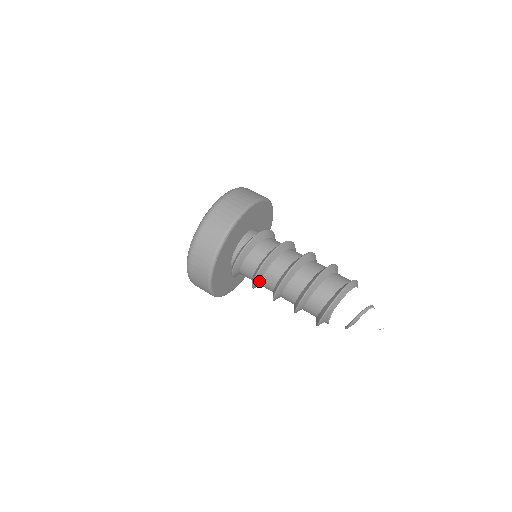
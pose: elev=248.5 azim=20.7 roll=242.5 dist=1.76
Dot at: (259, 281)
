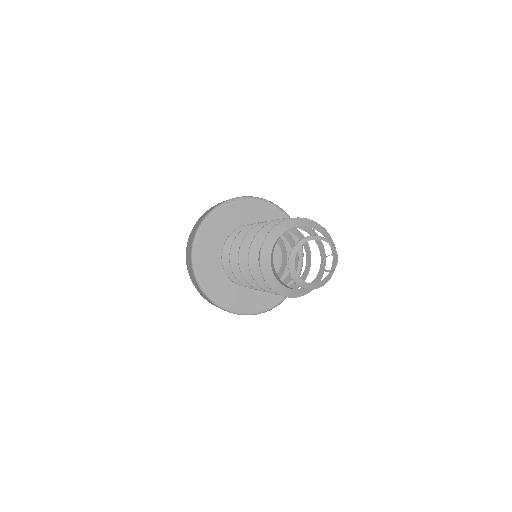
Dot at: occluded
